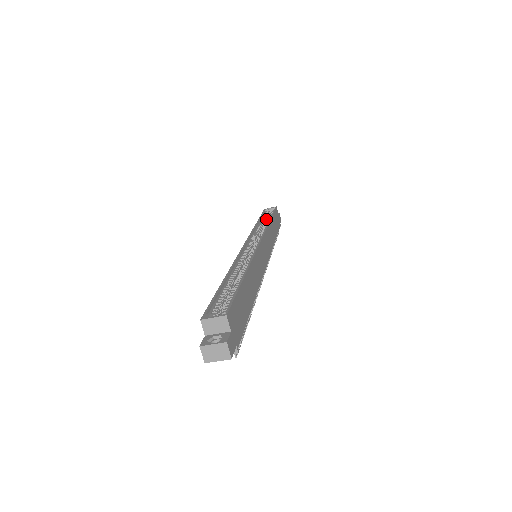
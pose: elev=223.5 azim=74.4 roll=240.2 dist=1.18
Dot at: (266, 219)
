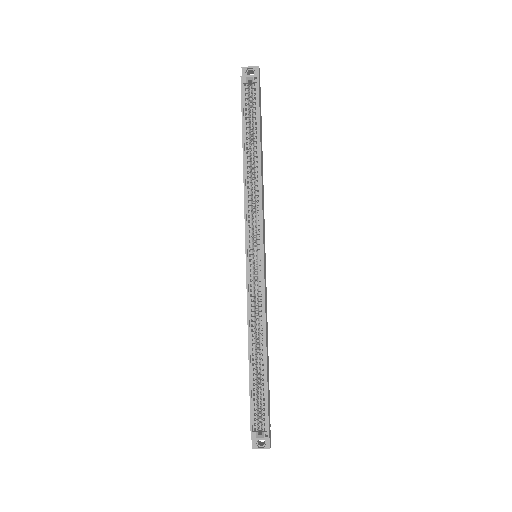
Dot at: (249, 126)
